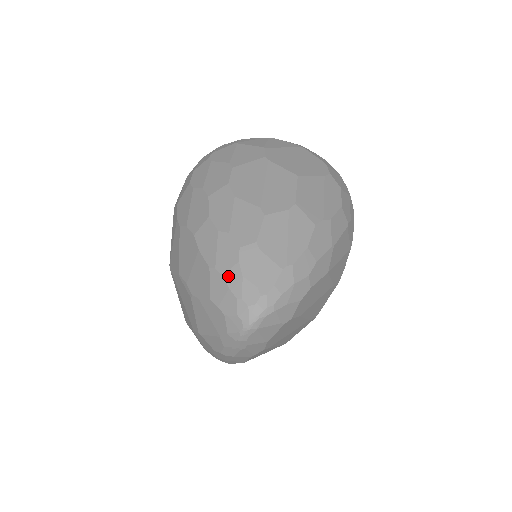
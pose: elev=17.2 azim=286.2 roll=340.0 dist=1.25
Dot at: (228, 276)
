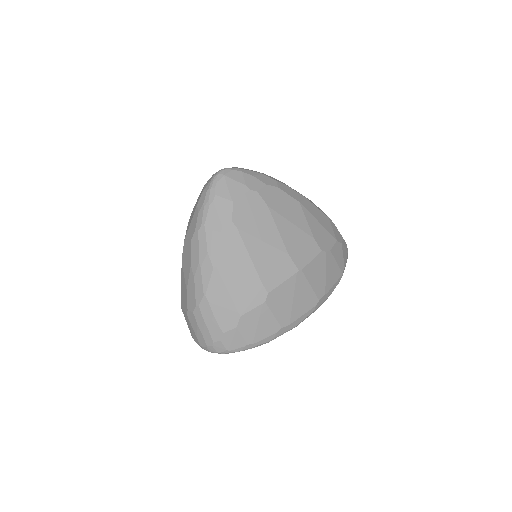
Dot at: occluded
